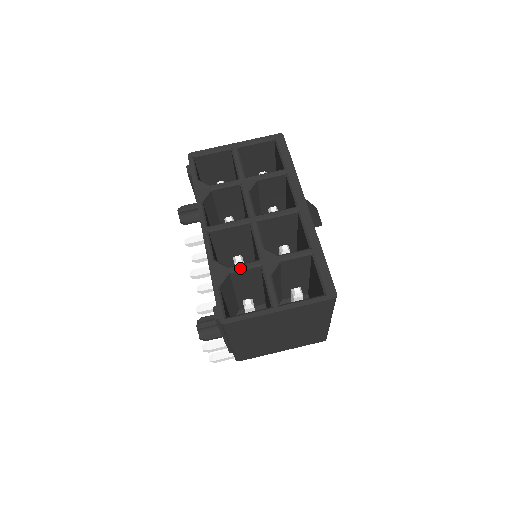
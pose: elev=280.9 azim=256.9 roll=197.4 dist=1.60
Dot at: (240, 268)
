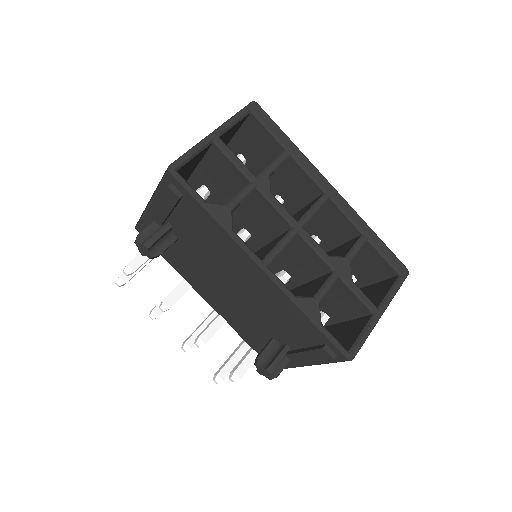
Dot at: (326, 291)
